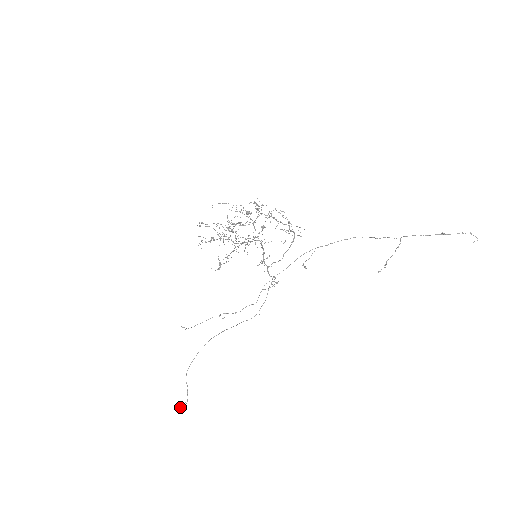
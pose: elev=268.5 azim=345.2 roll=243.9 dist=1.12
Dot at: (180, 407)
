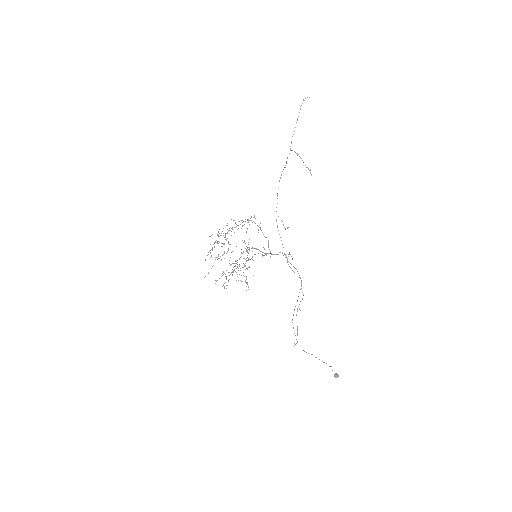
Dot at: (335, 376)
